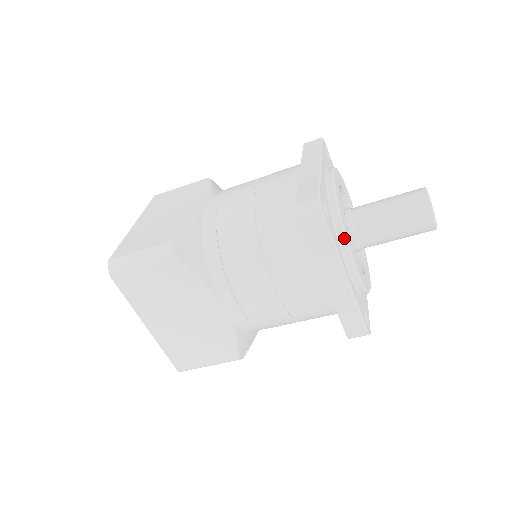
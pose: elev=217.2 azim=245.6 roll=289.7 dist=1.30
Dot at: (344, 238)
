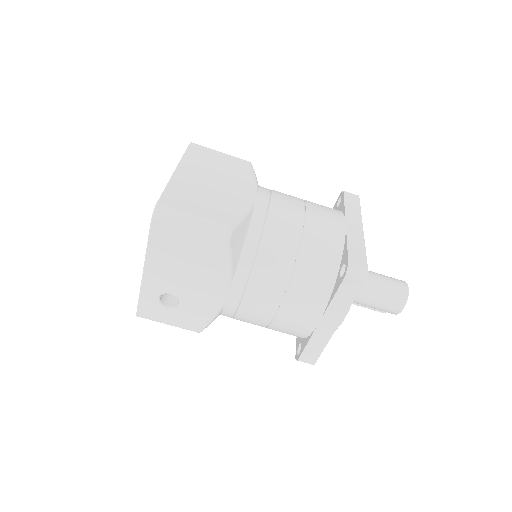
Dot at: occluded
